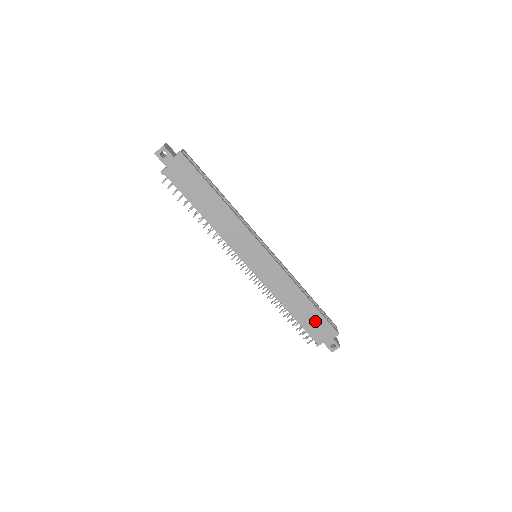
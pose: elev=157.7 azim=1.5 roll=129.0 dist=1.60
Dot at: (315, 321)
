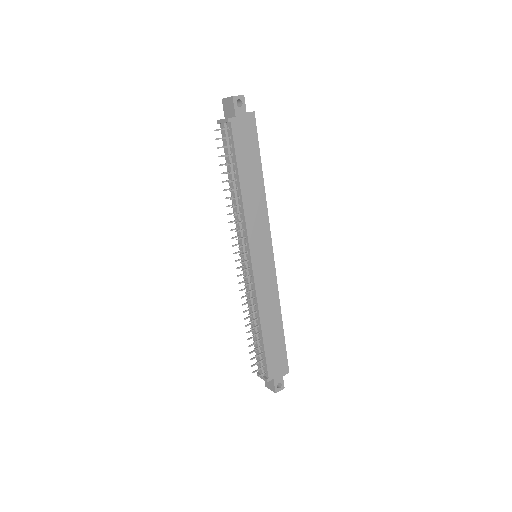
Dot at: (277, 350)
